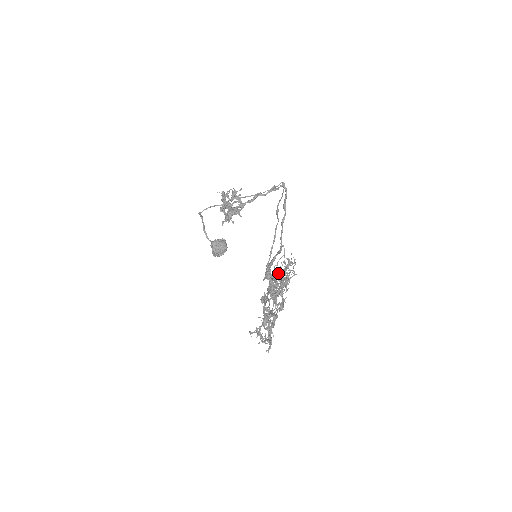
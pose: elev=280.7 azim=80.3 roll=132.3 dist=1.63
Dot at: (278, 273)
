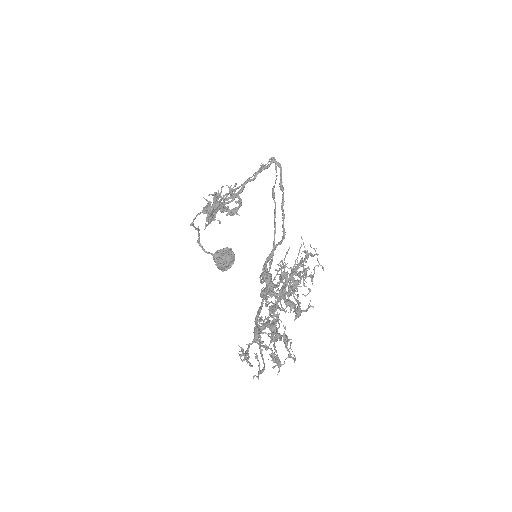
Dot at: occluded
